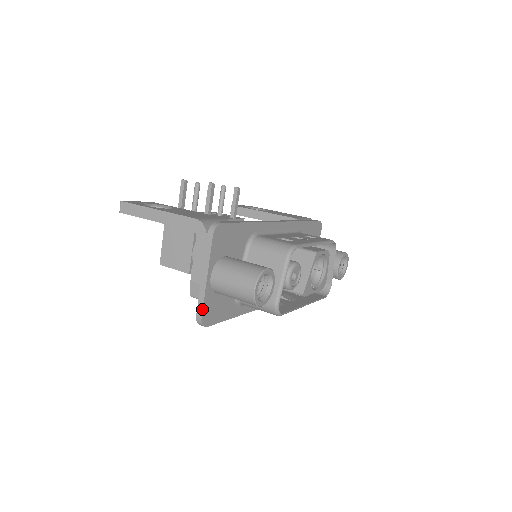
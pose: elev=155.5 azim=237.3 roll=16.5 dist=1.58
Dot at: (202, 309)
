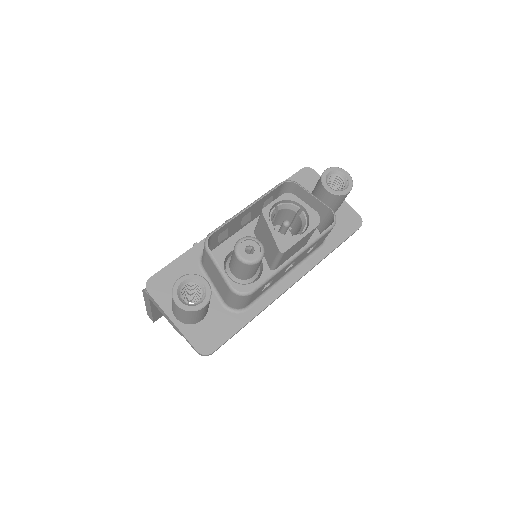
Dot at: (191, 345)
